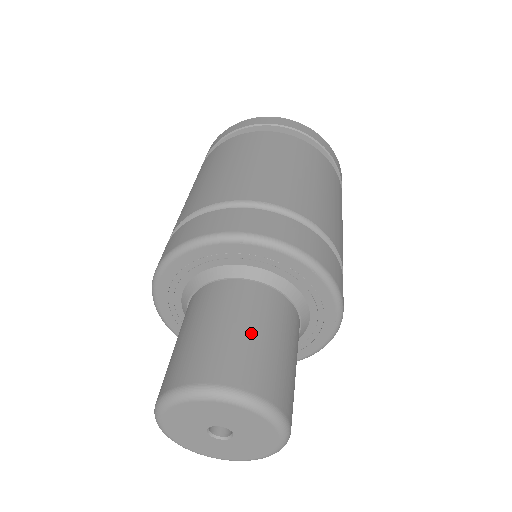
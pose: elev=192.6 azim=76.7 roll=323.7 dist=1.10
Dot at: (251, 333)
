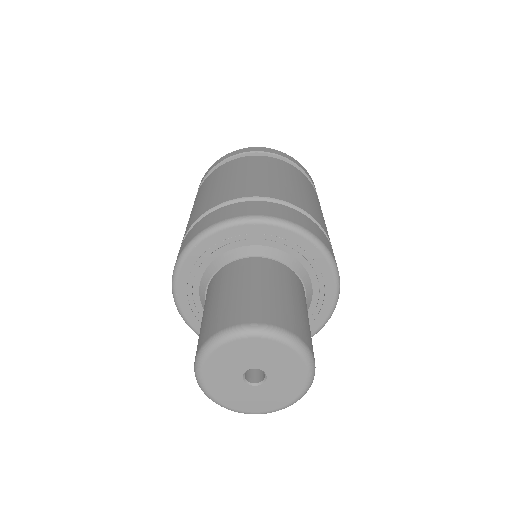
Dot at: (273, 290)
